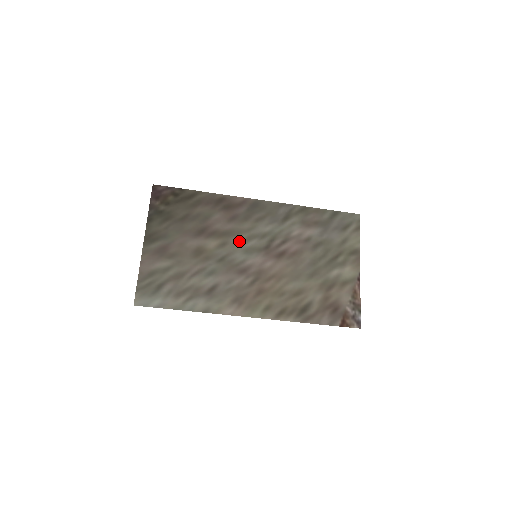
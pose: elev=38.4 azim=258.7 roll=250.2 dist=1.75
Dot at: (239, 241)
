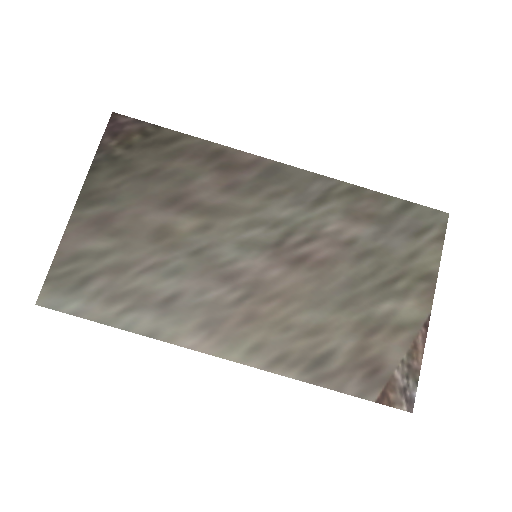
Dot at: (233, 226)
